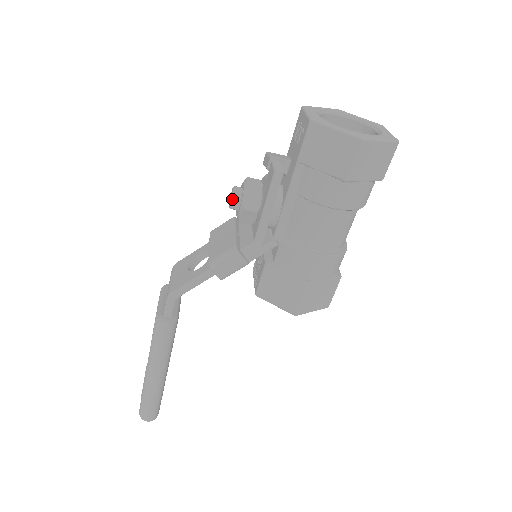
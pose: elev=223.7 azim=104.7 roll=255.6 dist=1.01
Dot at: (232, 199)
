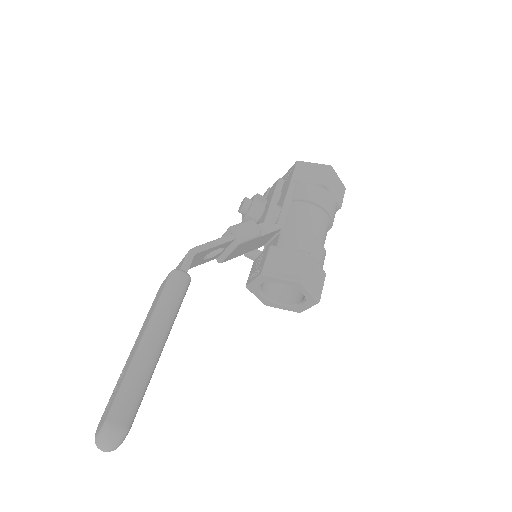
Dot at: (245, 201)
